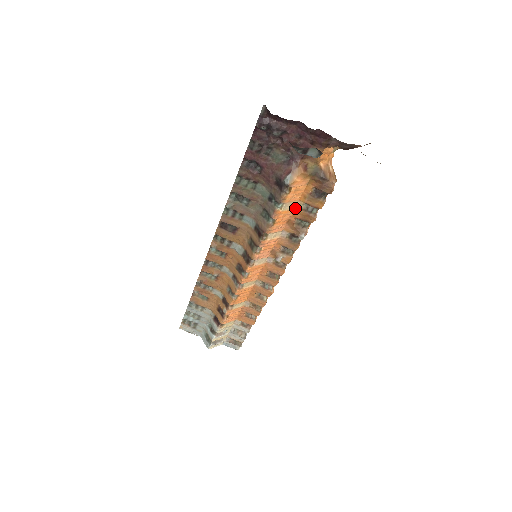
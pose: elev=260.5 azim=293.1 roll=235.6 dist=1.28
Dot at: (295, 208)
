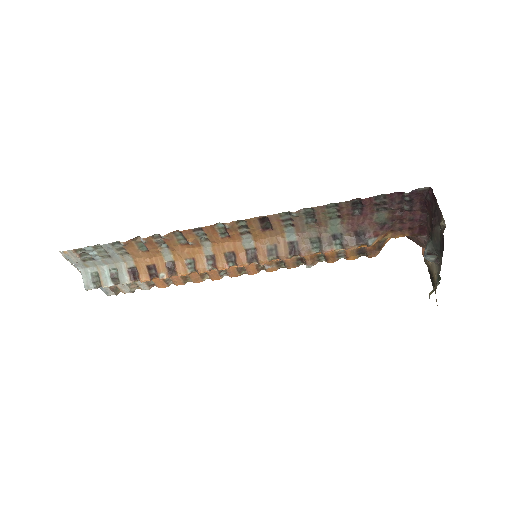
Dot at: occluded
